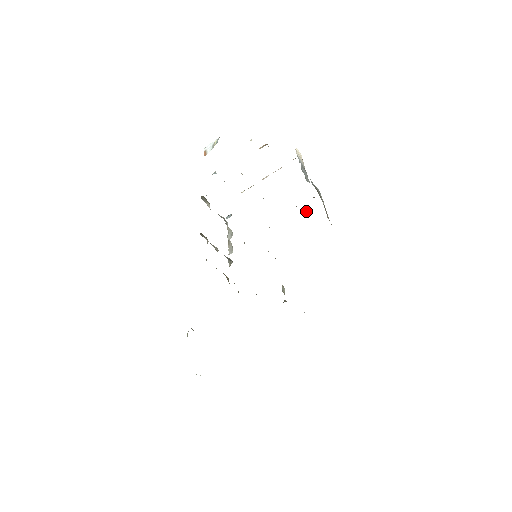
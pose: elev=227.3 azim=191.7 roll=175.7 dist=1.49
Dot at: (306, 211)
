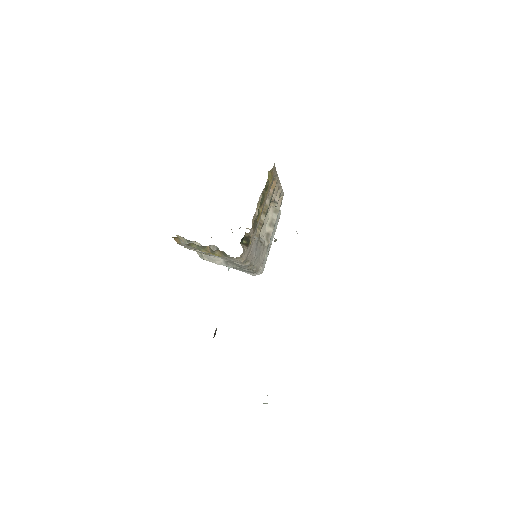
Dot at: (274, 203)
